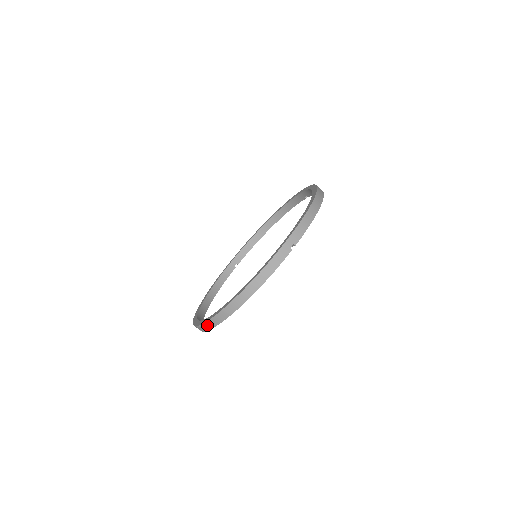
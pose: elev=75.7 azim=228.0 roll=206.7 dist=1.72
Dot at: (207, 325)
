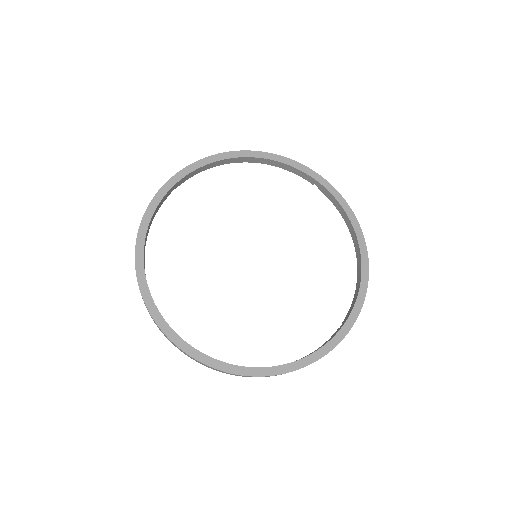
Dot at: (215, 369)
